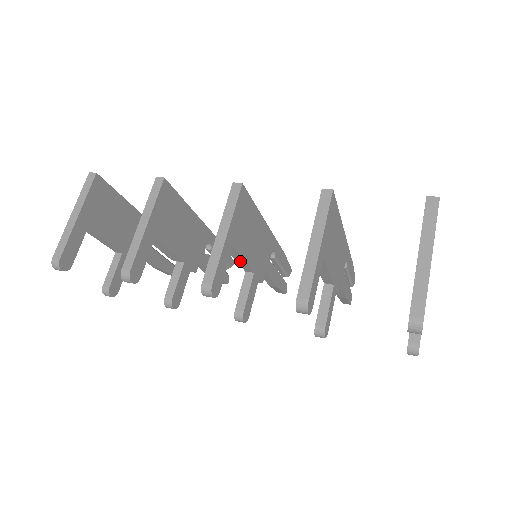
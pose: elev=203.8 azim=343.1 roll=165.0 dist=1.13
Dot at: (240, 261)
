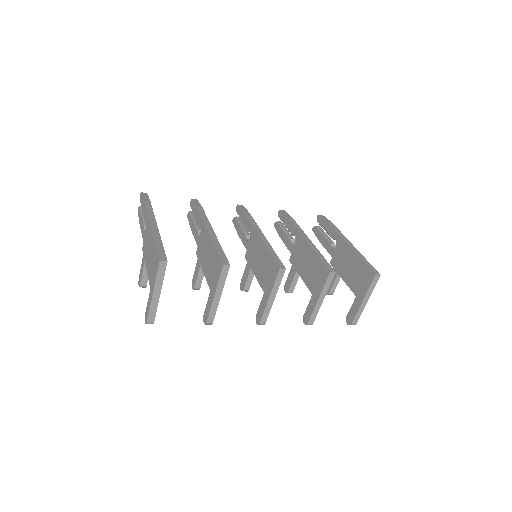
Dot at: occluded
